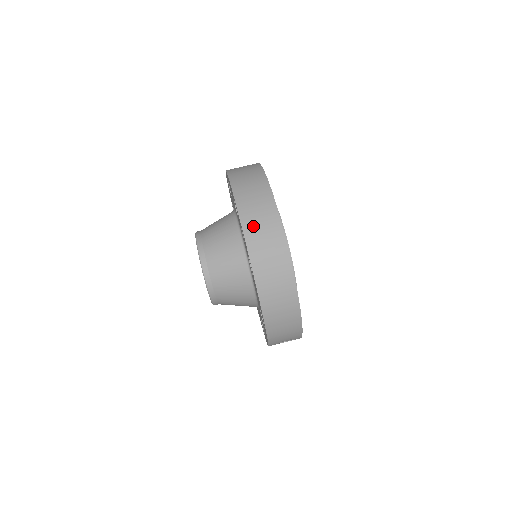
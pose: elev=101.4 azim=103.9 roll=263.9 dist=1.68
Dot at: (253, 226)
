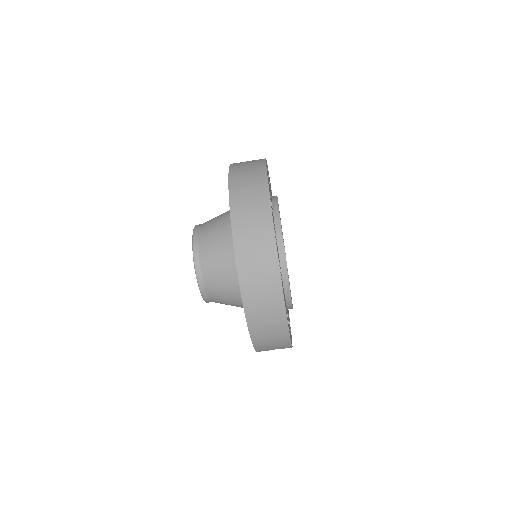
Dot at: (244, 236)
